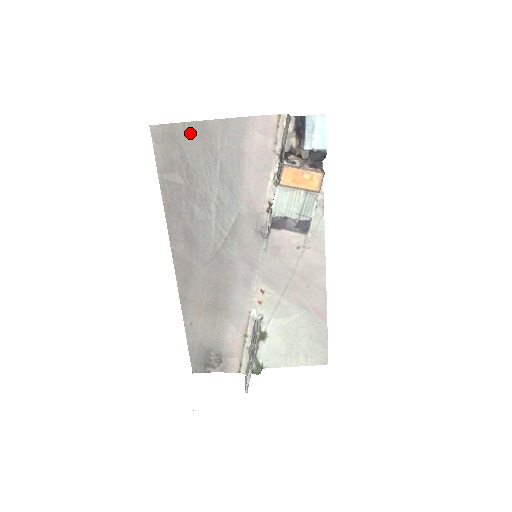
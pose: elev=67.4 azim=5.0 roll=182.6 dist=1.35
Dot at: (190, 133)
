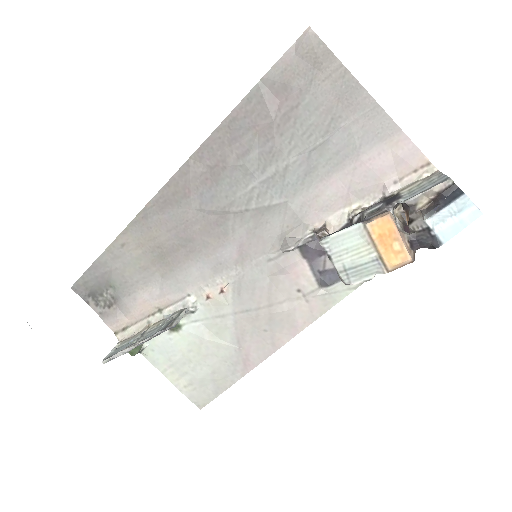
Dot at: (335, 80)
